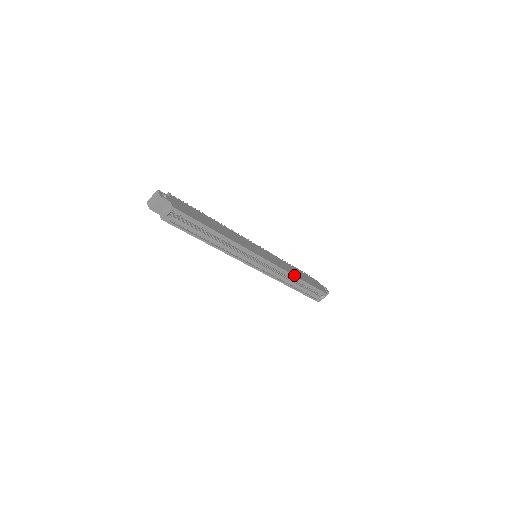
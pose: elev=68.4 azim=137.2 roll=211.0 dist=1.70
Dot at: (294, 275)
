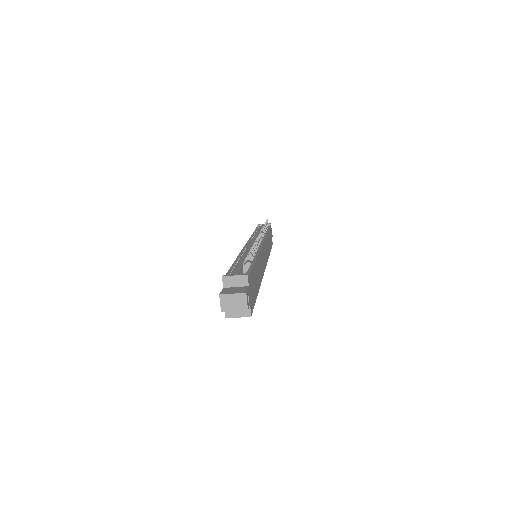
Dot at: occluded
